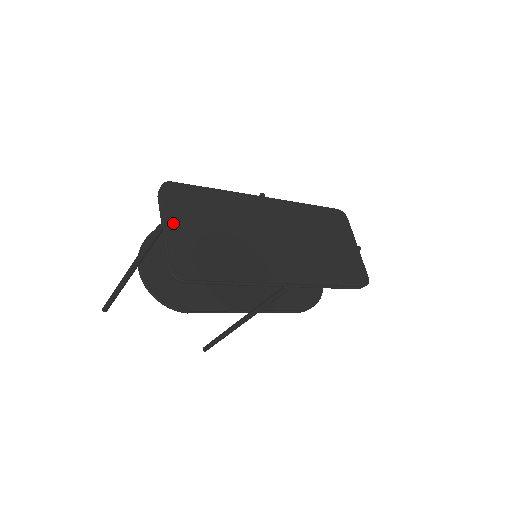
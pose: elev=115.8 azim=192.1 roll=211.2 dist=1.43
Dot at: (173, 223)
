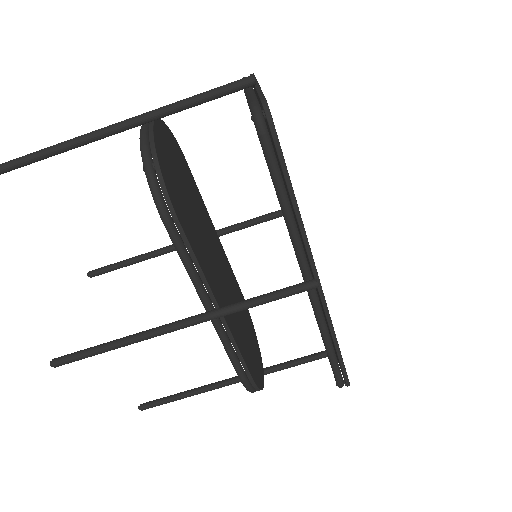
Dot at: occluded
